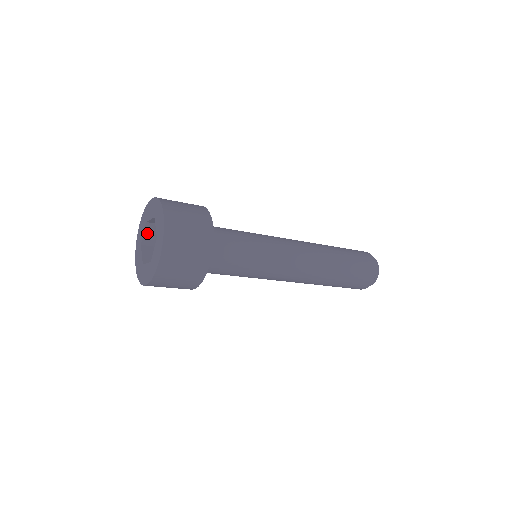
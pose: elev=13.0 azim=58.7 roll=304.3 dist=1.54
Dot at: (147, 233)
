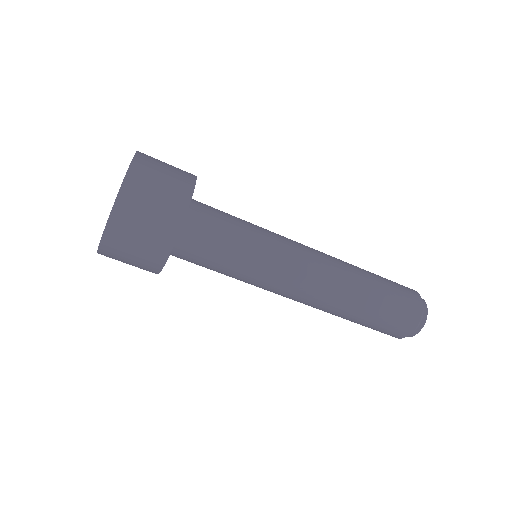
Dot at: occluded
